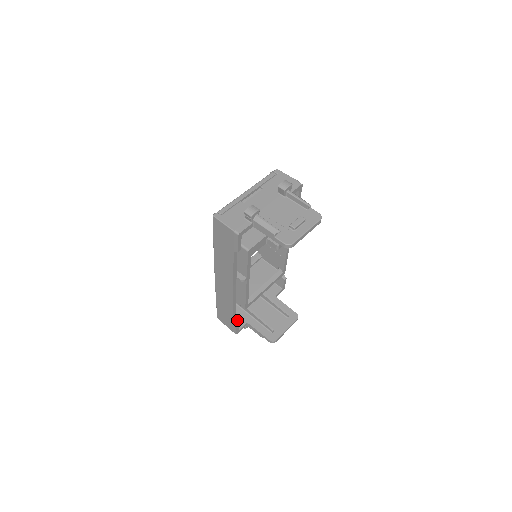
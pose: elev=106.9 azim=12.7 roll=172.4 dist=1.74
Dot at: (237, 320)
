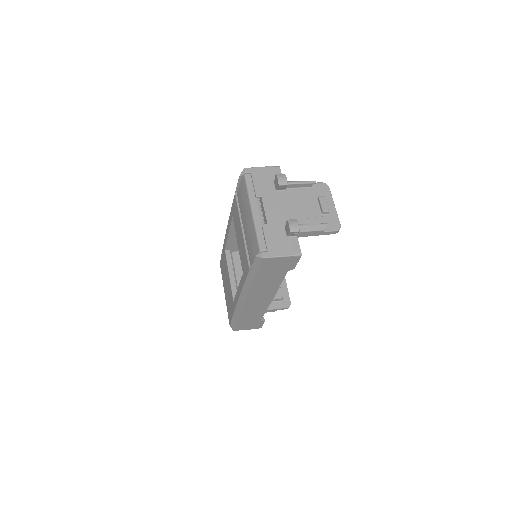
Dot at: occluded
